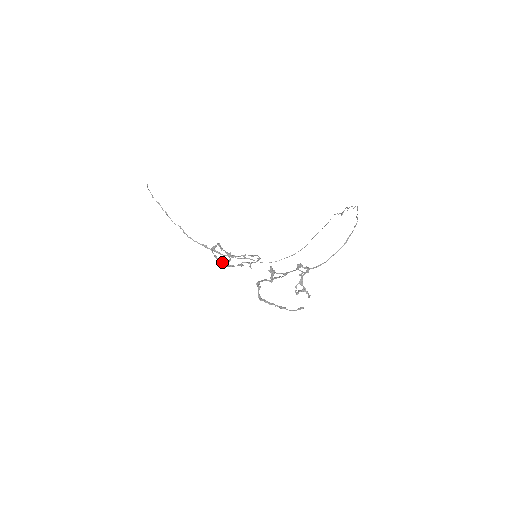
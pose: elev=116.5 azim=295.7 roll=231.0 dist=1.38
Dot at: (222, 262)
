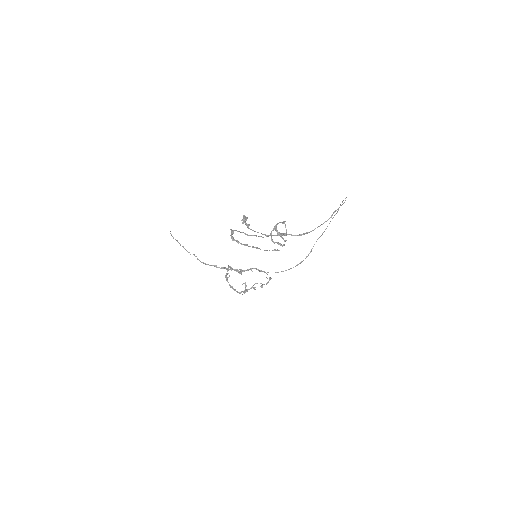
Dot at: occluded
